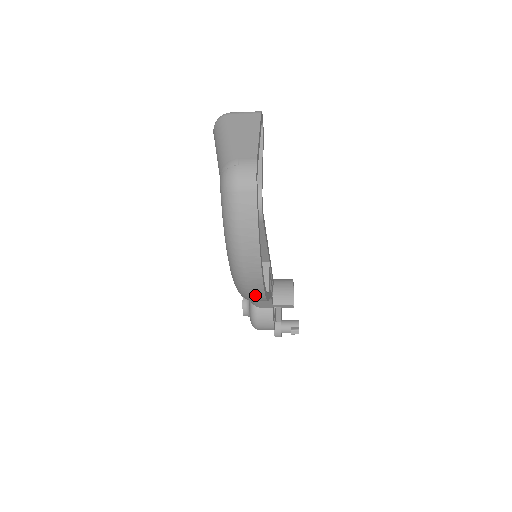
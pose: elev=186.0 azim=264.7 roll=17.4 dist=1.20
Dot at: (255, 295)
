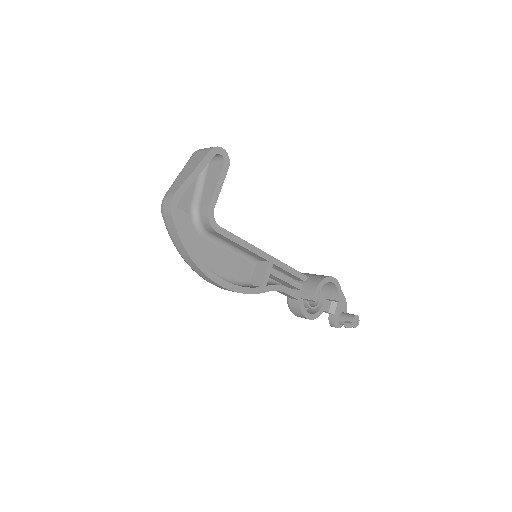
Dot at: (223, 288)
